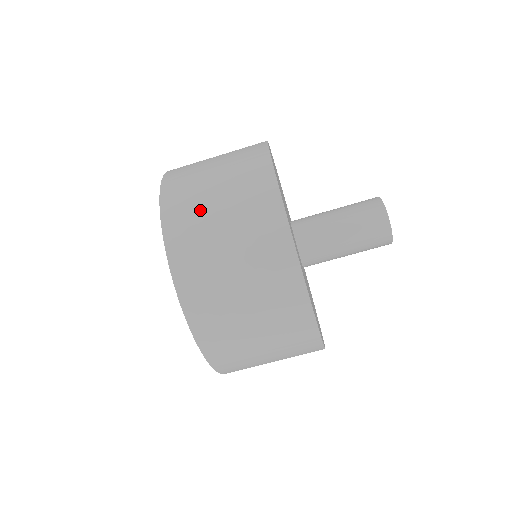
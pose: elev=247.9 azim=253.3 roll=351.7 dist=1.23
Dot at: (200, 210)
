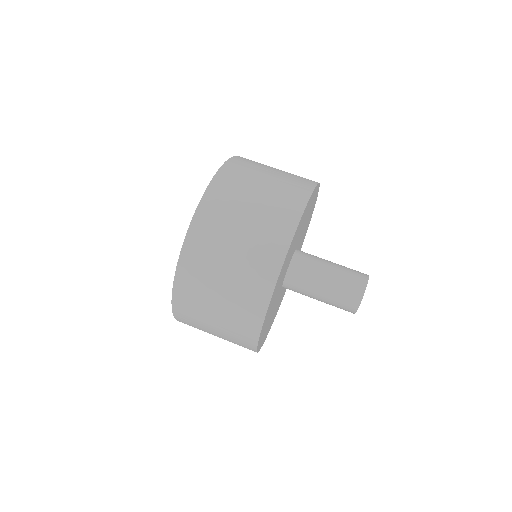
Dot at: occluded
